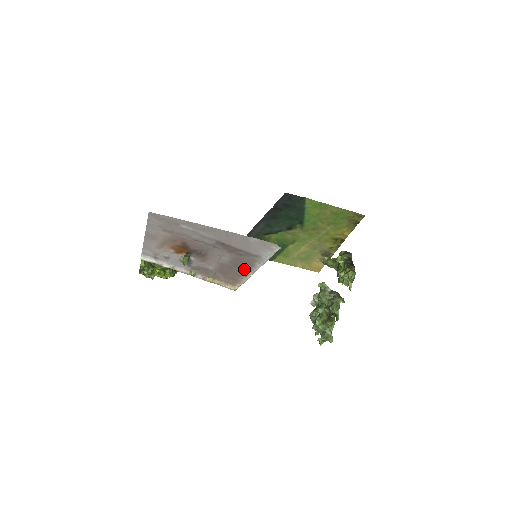
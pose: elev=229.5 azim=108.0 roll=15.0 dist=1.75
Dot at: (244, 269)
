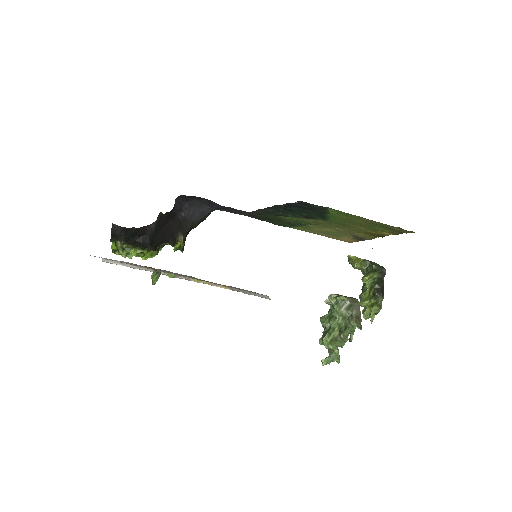
Dot at: occluded
